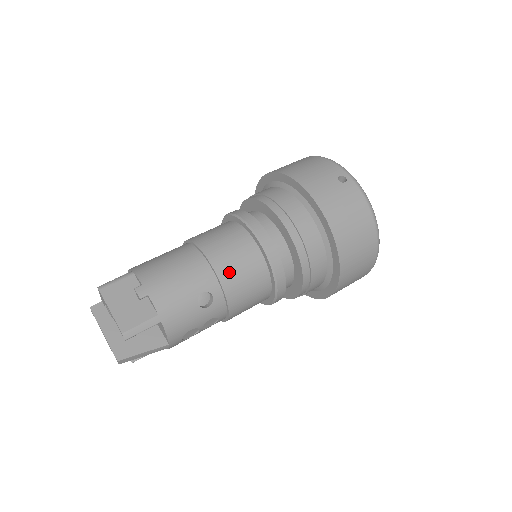
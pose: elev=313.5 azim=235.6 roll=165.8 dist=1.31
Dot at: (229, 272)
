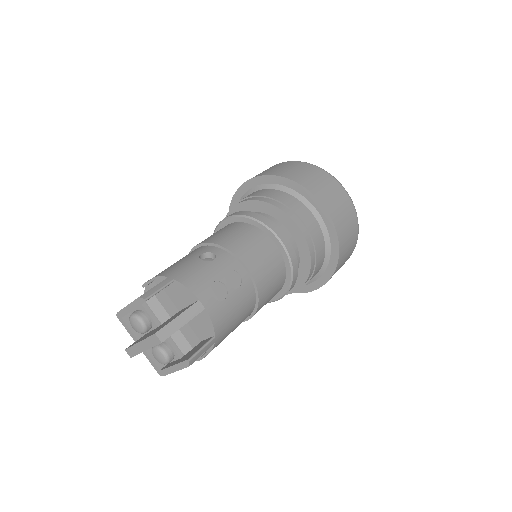
Dot at: (216, 238)
